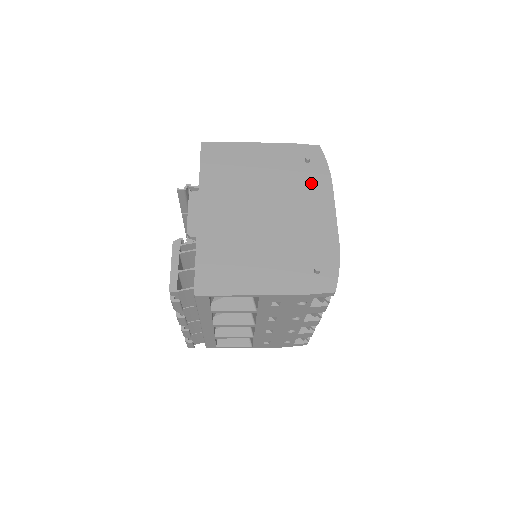
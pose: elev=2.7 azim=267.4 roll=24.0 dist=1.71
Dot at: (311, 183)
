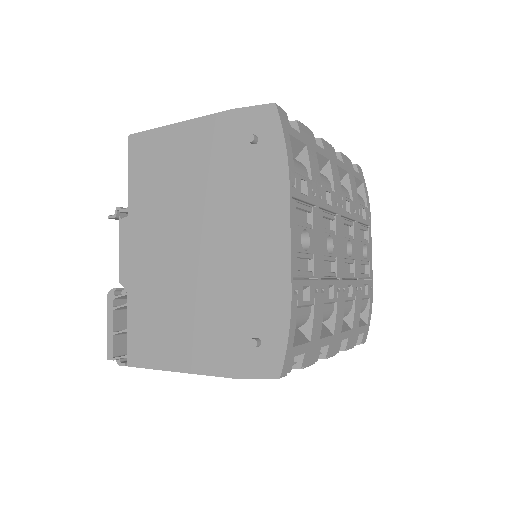
Dot at: (258, 184)
